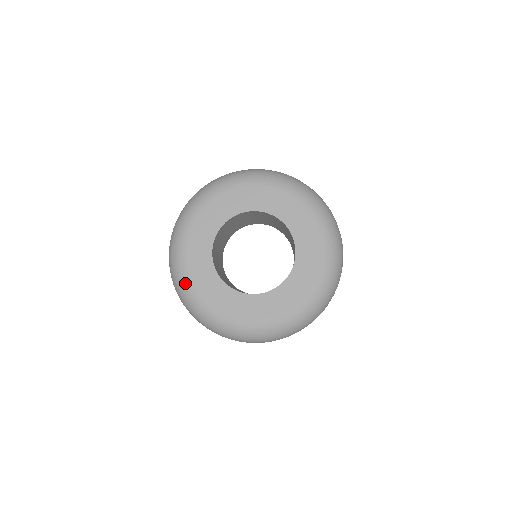
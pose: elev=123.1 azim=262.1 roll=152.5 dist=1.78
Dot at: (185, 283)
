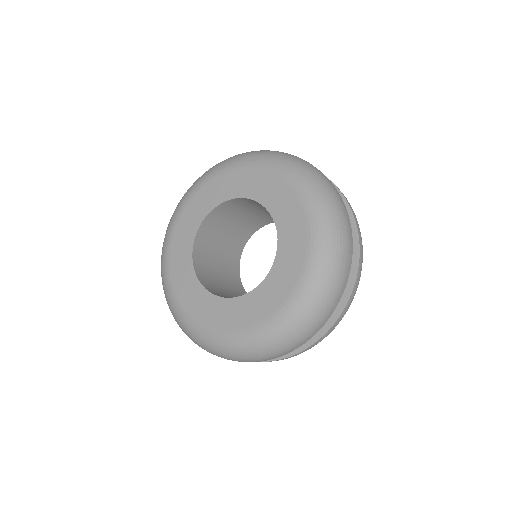
Dot at: (165, 281)
